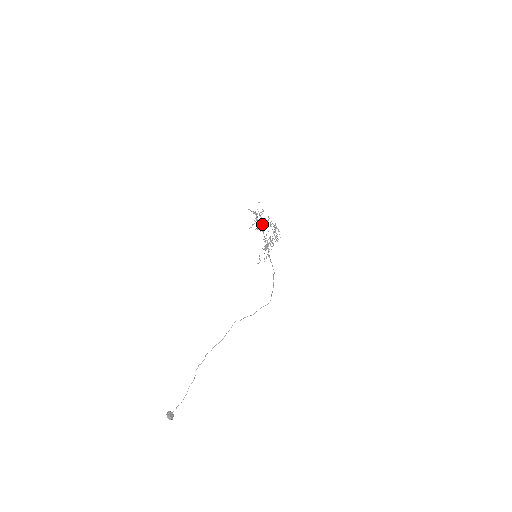
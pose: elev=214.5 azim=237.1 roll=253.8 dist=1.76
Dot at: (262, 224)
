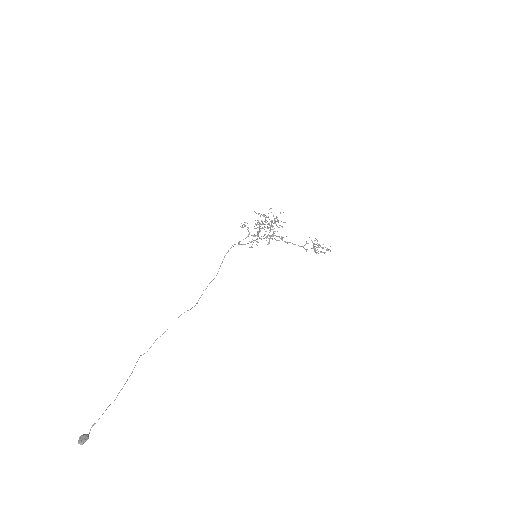
Dot at: (269, 223)
